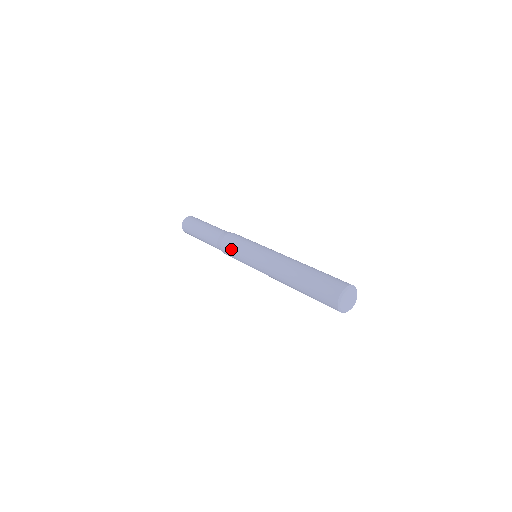
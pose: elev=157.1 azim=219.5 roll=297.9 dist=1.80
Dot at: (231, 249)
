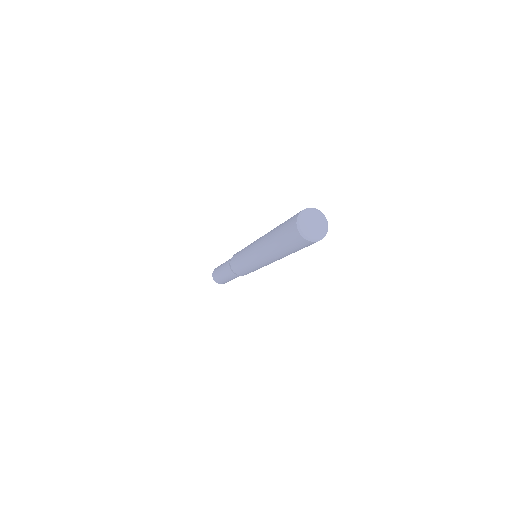
Dot at: (237, 254)
